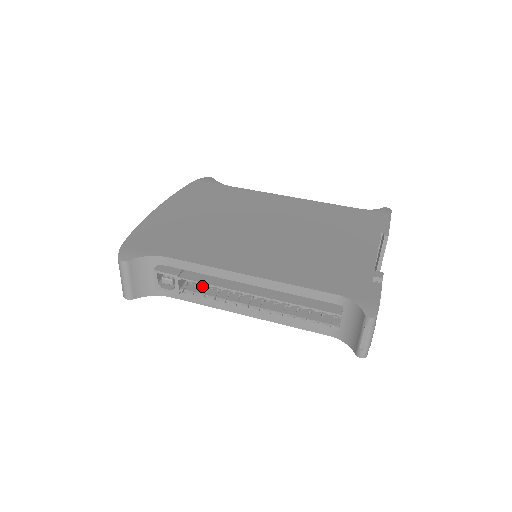
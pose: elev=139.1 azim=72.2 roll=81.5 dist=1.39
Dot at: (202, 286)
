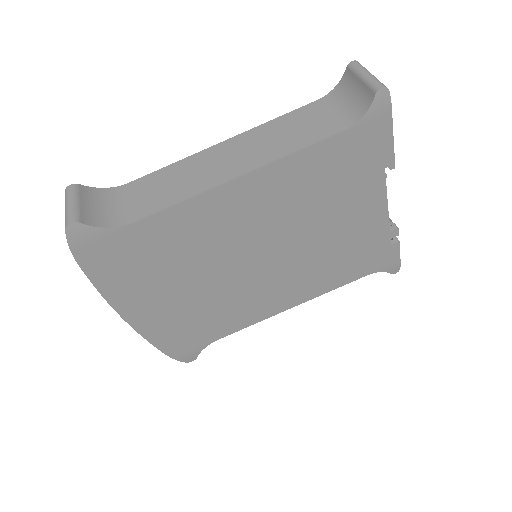
Dot at: occluded
